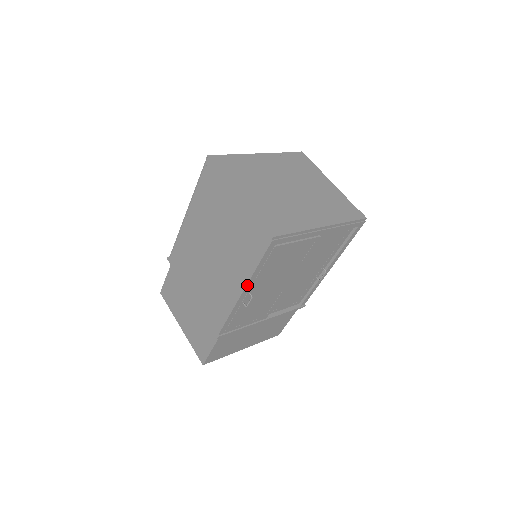
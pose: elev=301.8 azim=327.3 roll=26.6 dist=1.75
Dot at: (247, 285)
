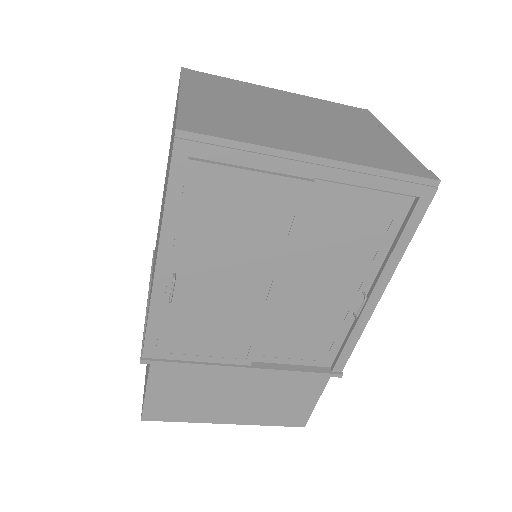
Dot at: (160, 248)
